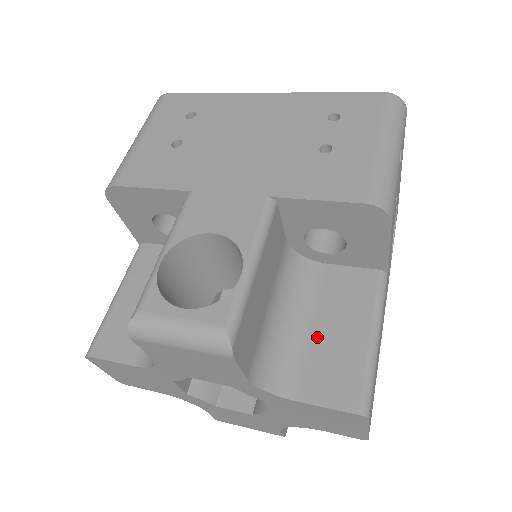
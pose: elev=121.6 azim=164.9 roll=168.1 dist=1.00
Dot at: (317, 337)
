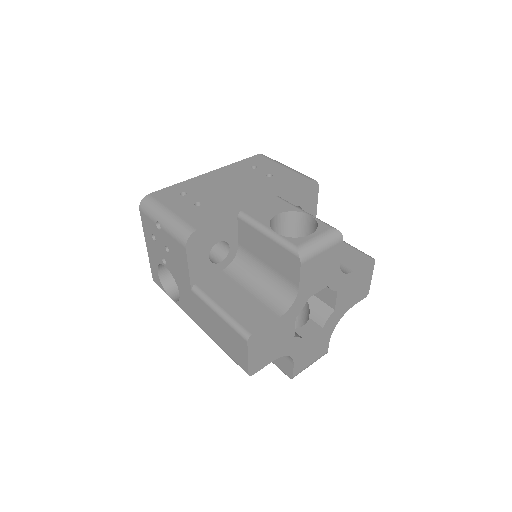
Dot at: occluded
